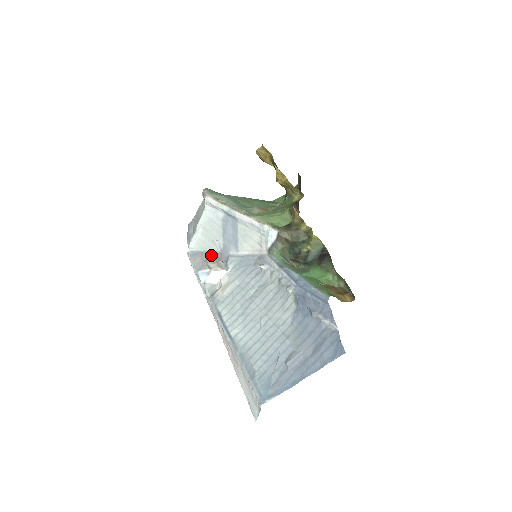
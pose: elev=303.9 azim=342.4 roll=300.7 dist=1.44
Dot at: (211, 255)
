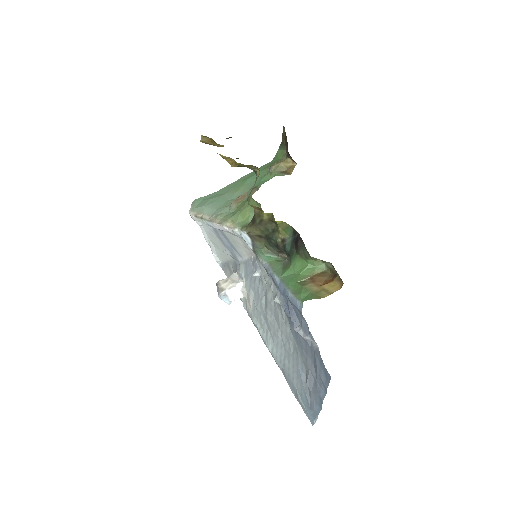
Dot at: (232, 264)
